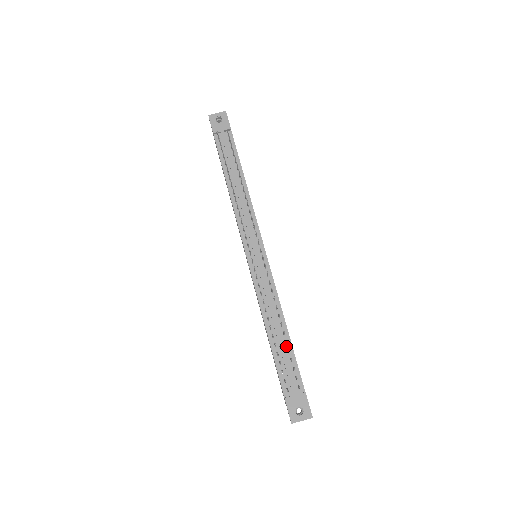
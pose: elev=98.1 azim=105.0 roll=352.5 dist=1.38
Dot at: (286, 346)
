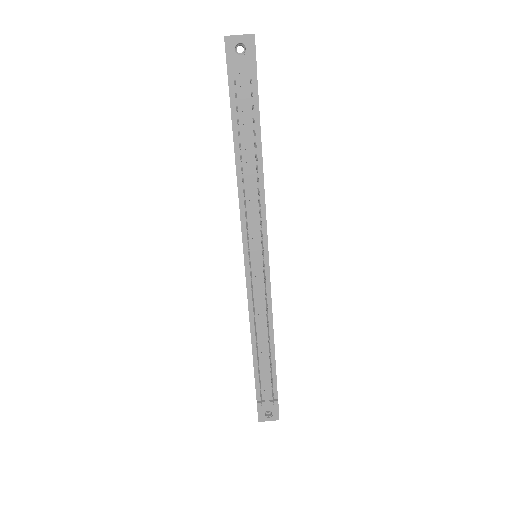
Dot at: (269, 360)
